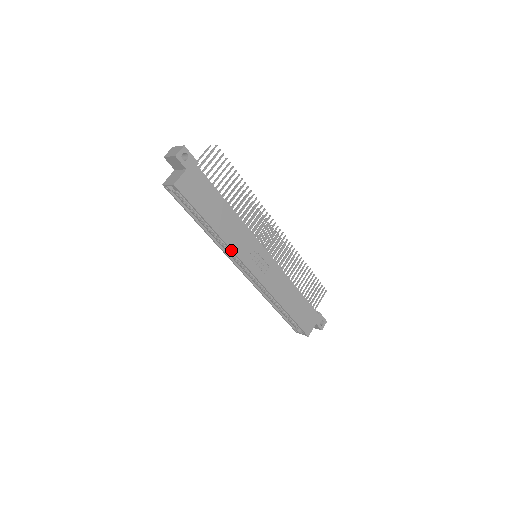
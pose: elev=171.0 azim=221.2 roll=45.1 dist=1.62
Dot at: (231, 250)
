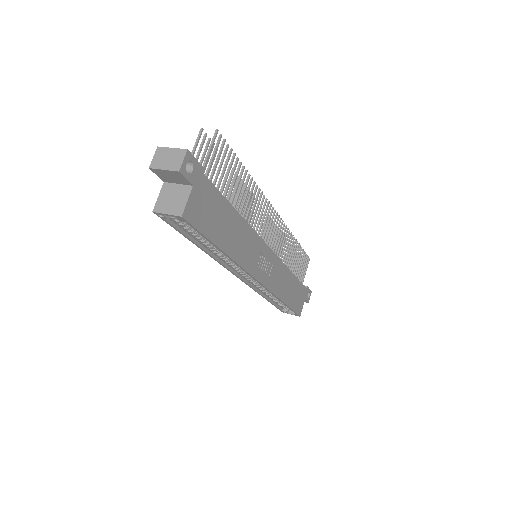
Dot at: (241, 268)
